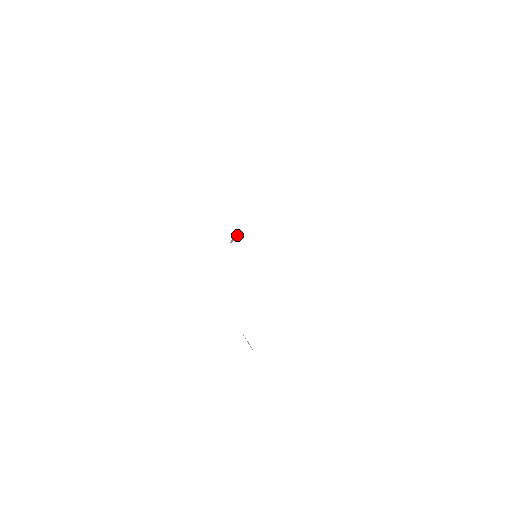
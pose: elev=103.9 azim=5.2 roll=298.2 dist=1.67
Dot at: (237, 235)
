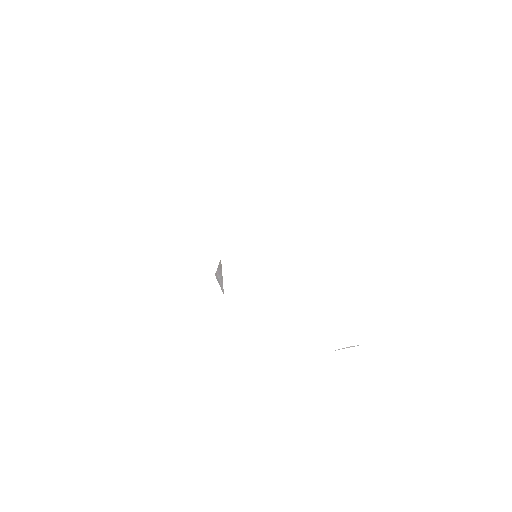
Dot at: (219, 272)
